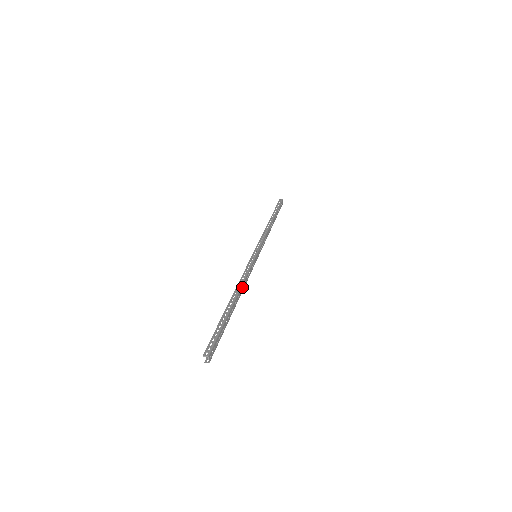
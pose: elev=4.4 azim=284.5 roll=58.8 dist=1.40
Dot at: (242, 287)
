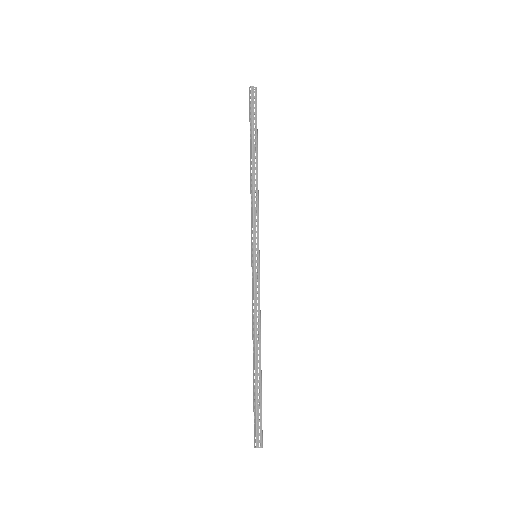
Dot at: (257, 328)
